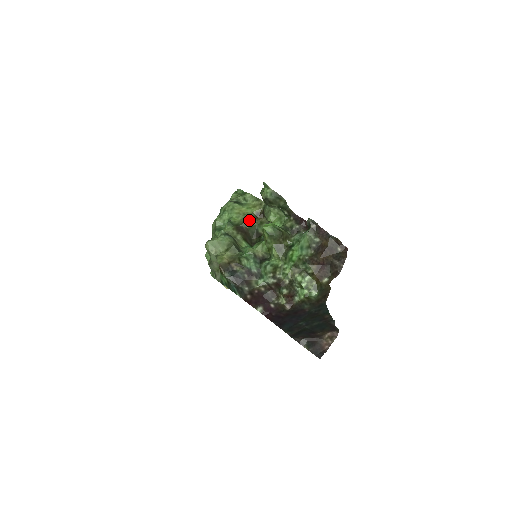
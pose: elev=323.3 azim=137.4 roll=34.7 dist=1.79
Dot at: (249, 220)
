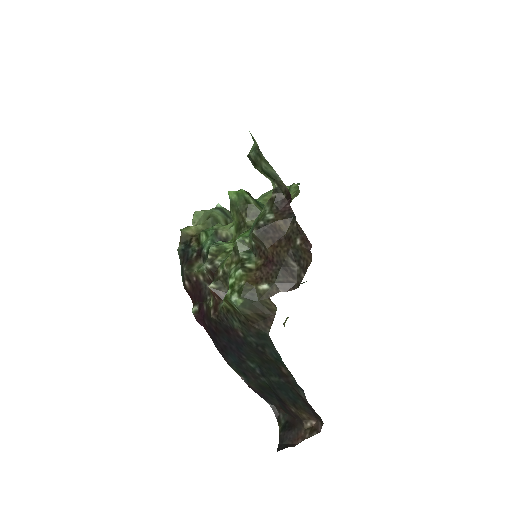
Dot at: occluded
